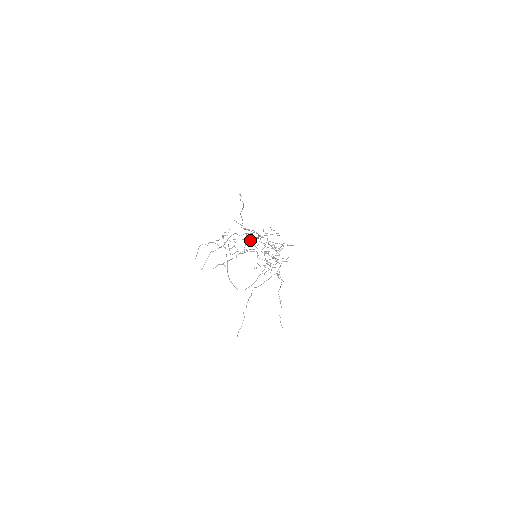
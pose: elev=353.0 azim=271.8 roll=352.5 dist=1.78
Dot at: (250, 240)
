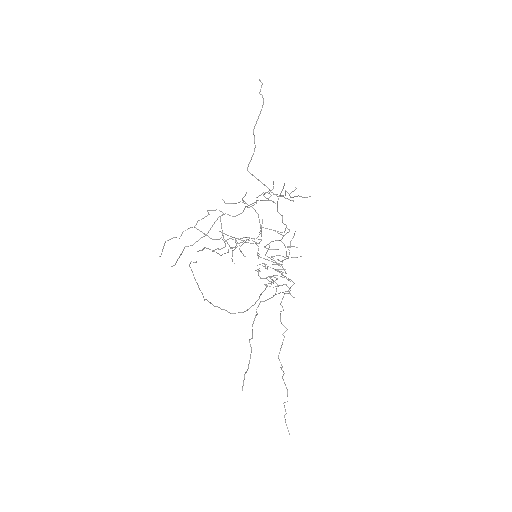
Dot at: occluded
